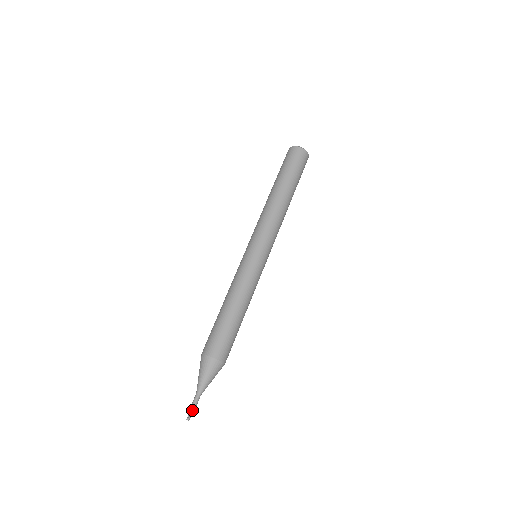
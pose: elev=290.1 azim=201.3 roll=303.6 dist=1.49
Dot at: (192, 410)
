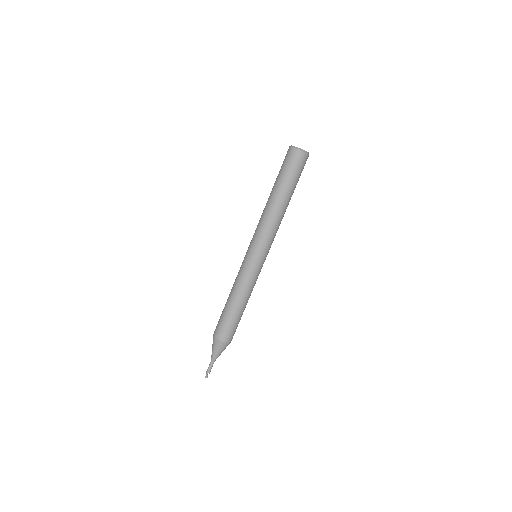
Dot at: (207, 371)
